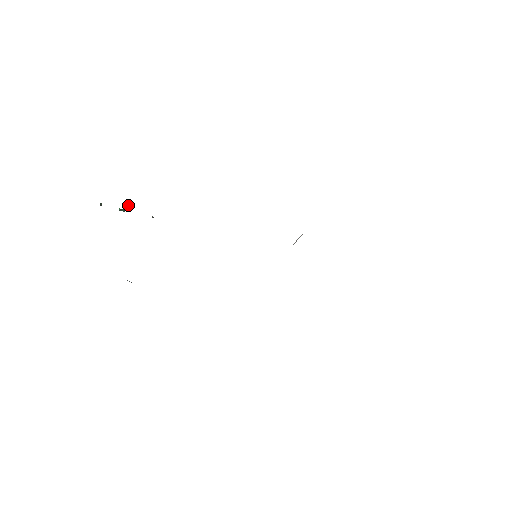
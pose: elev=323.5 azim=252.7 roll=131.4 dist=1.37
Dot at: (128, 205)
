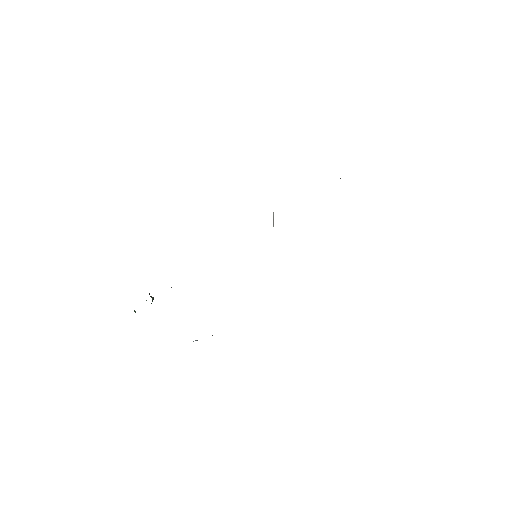
Dot at: (151, 297)
